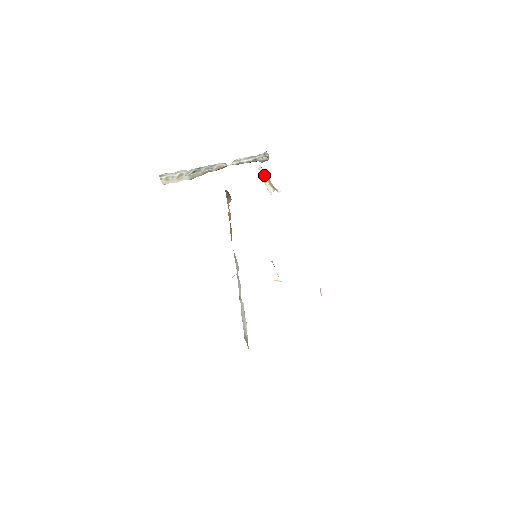
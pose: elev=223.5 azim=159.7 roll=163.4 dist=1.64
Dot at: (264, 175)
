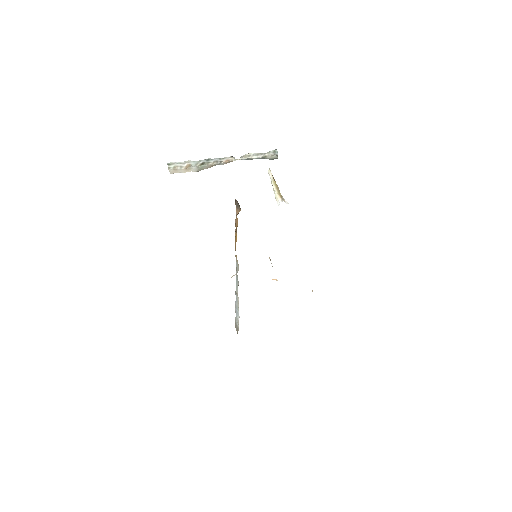
Dot at: (273, 182)
